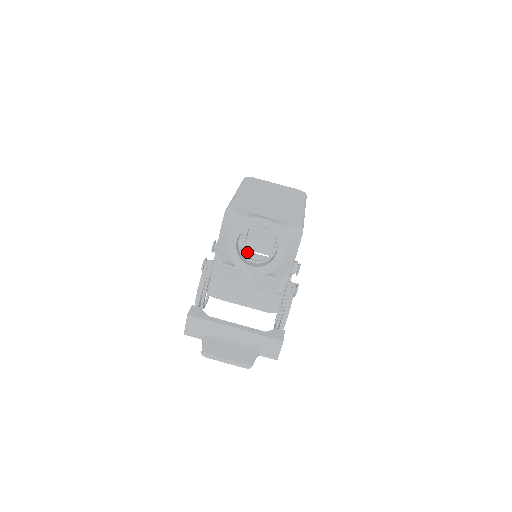
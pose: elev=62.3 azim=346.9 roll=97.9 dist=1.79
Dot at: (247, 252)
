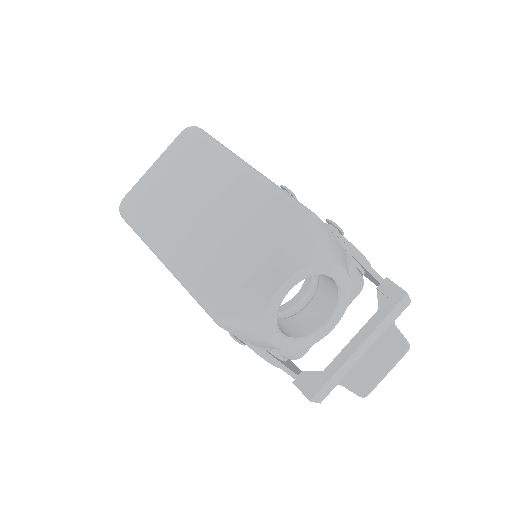
Dot at: occluded
